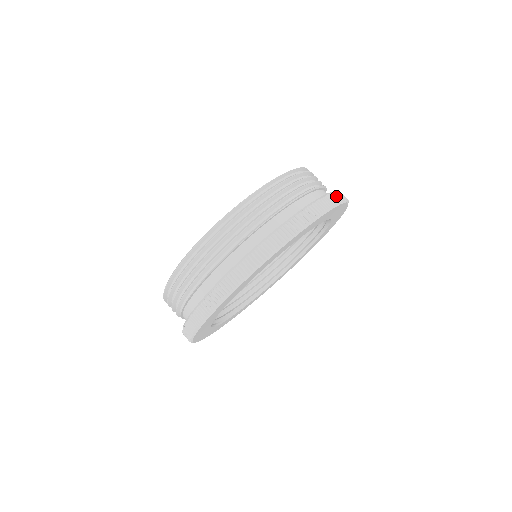
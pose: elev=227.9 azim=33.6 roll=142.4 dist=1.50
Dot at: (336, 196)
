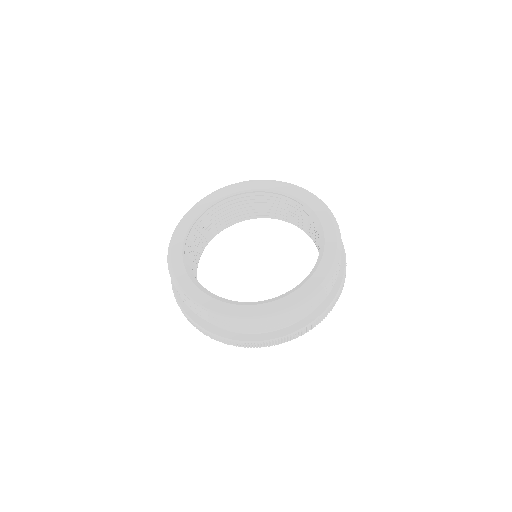
Dot at: occluded
